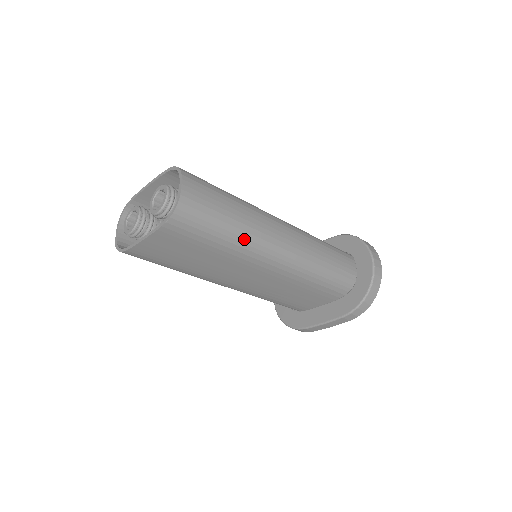
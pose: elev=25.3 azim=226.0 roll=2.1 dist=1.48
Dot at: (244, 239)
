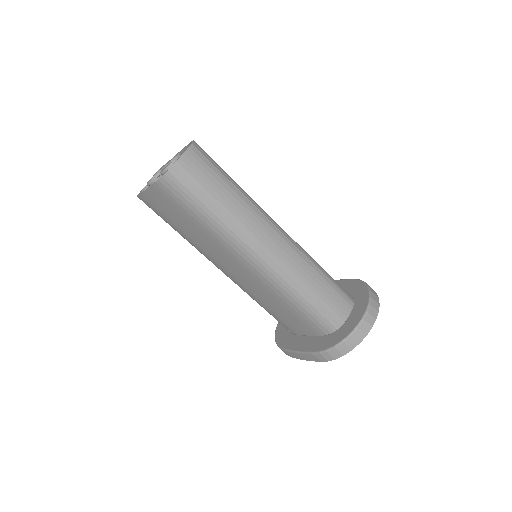
Dot at: (226, 226)
